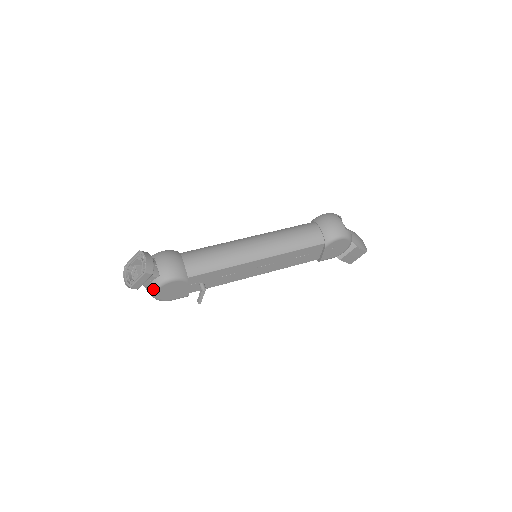
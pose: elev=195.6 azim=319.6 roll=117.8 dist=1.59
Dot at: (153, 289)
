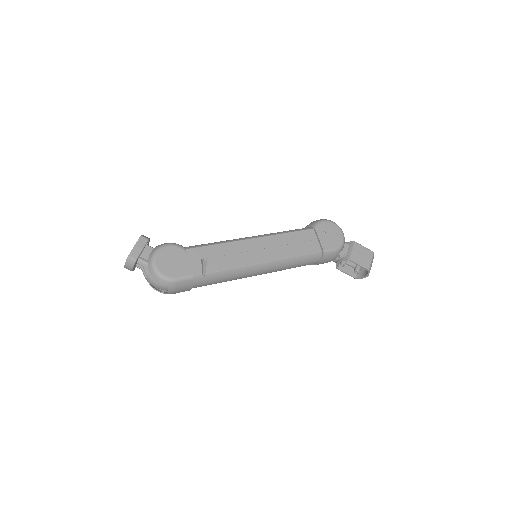
Dot at: (151, 258)
